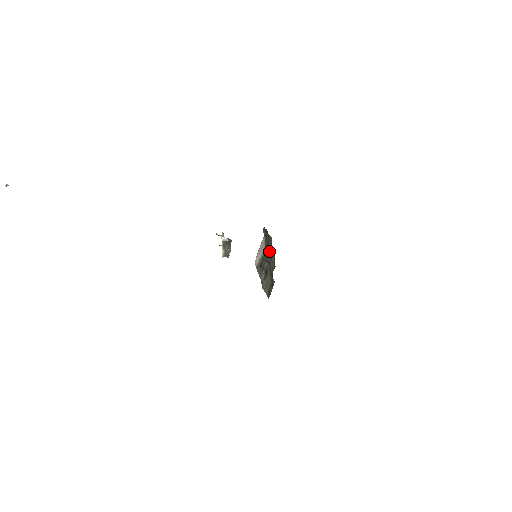
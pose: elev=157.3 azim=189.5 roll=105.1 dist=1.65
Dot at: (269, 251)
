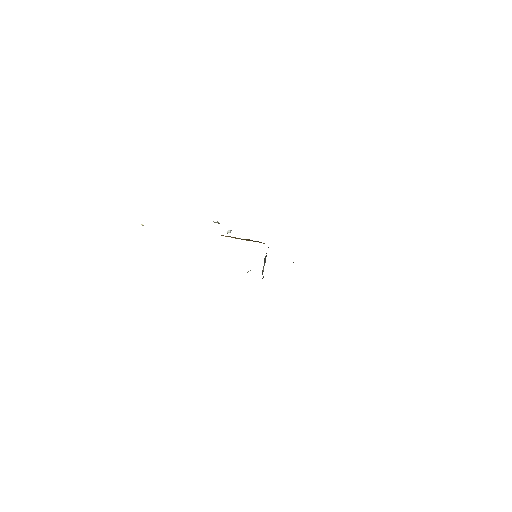
Dot at: occluded
